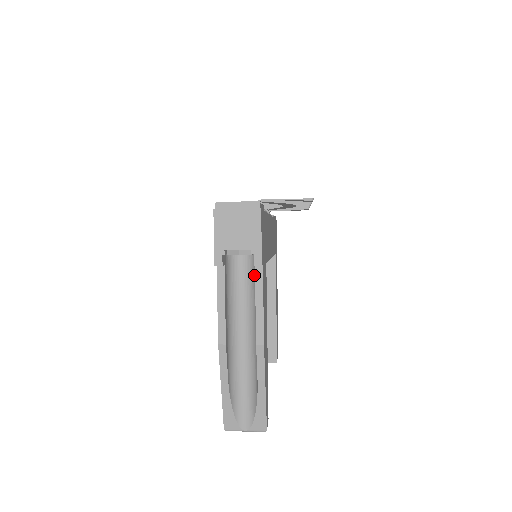
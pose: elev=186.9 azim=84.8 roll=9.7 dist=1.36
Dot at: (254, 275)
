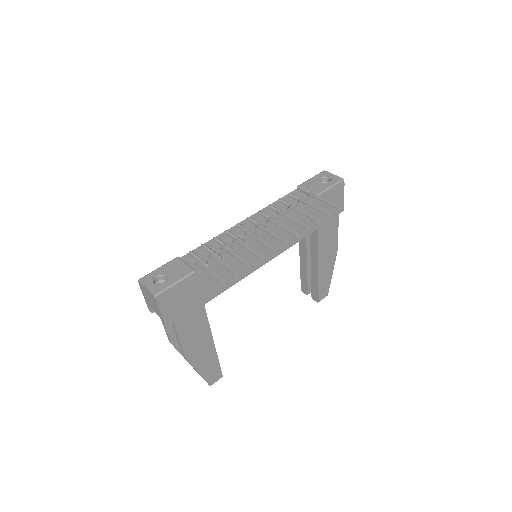
Dot at: occluded
